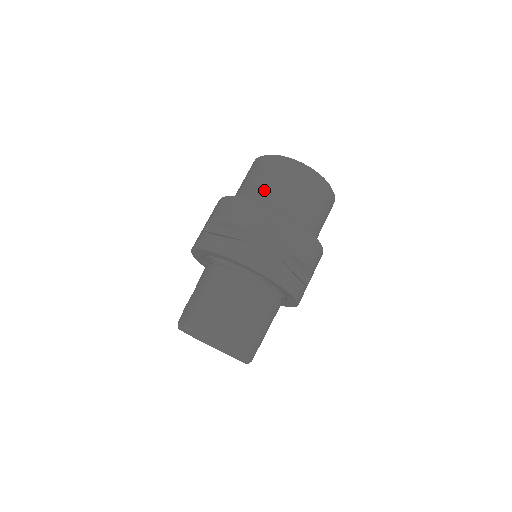
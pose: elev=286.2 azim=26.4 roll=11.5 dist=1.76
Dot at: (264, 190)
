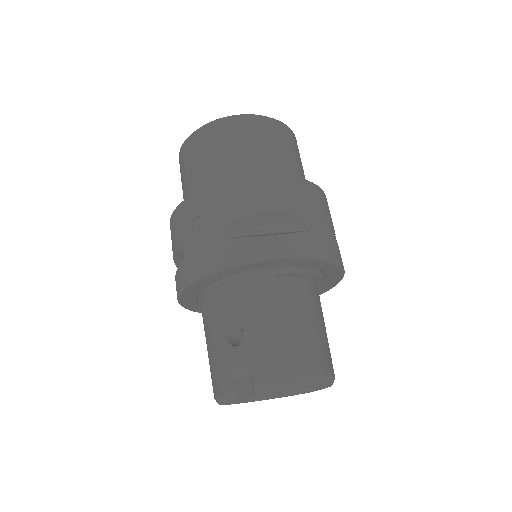
Dot at: (270, 161)
